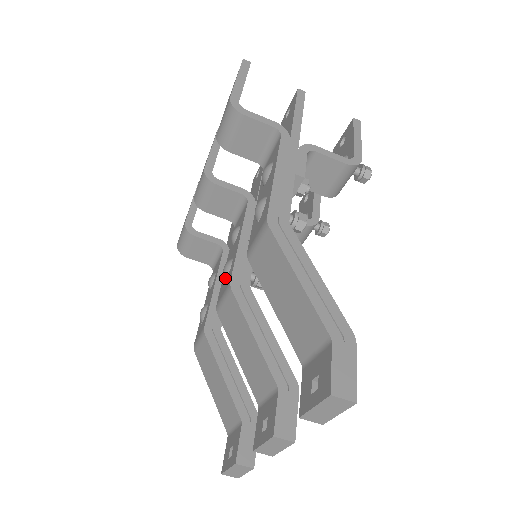
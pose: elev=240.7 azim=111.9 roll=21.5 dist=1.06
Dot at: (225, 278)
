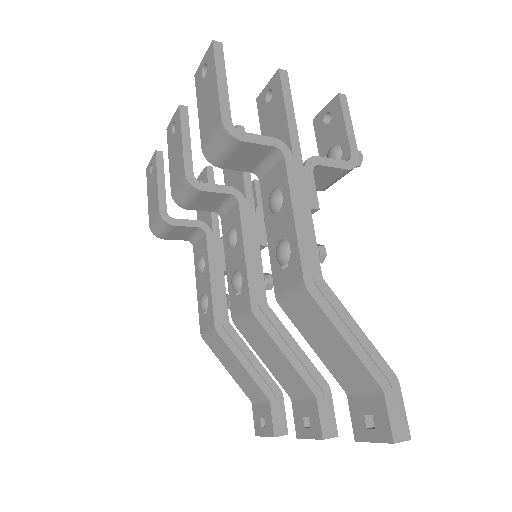
Dot at: (236, 292)
